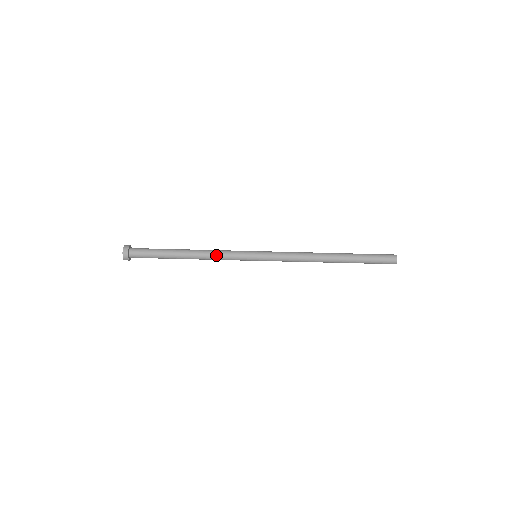
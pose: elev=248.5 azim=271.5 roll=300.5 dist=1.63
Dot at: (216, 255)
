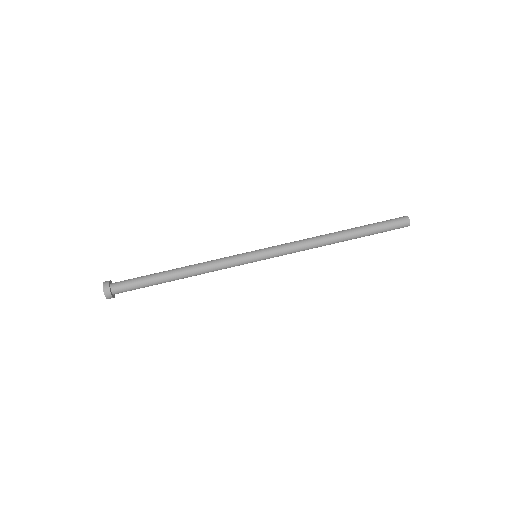
Dot at: (210, 261)
